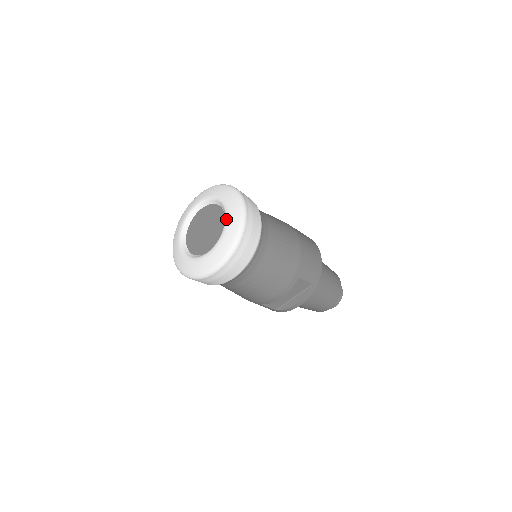
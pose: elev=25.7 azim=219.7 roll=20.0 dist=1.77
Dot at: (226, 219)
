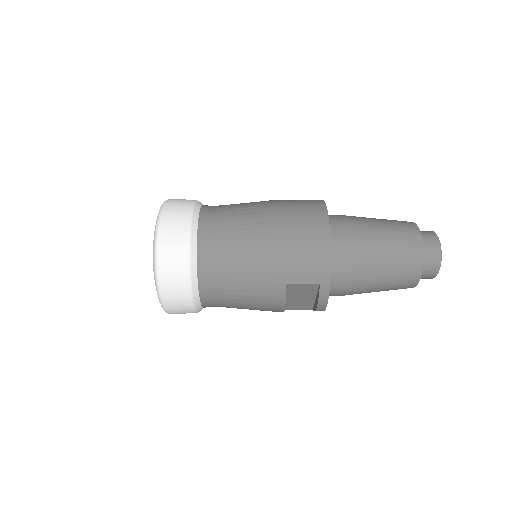
Dot at: occluded
